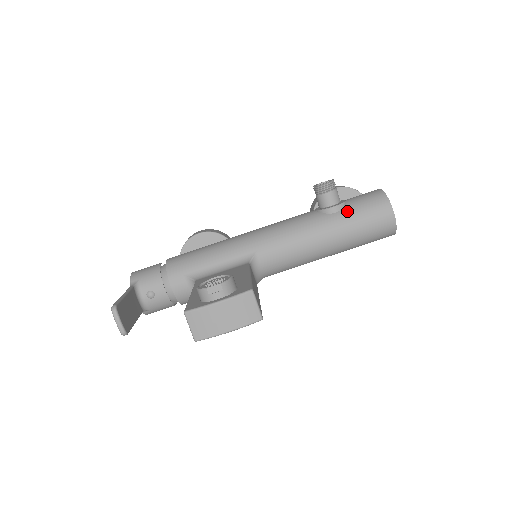
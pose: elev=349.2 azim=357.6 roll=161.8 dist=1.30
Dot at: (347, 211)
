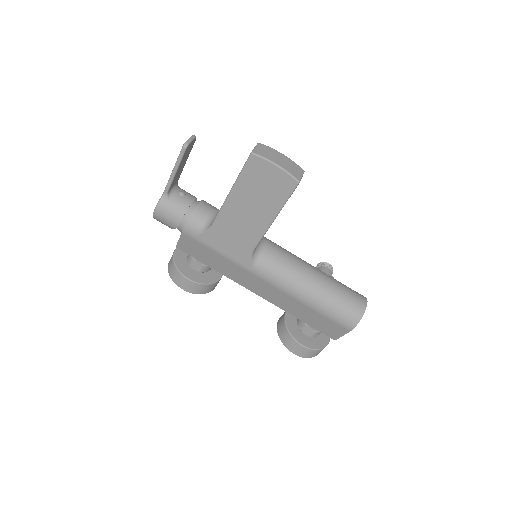
Dot at: occluded
